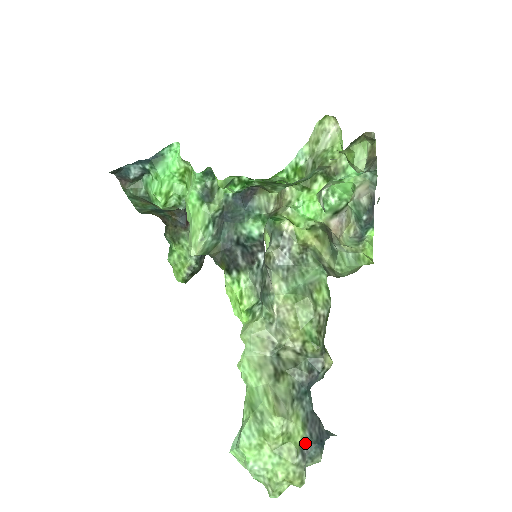
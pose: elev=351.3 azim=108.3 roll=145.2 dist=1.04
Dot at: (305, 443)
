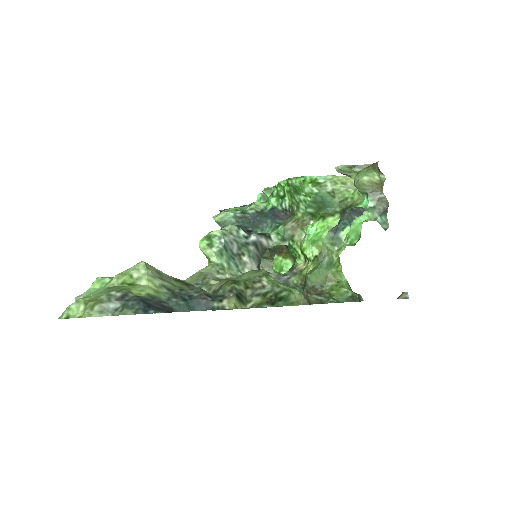
Dot at: (136, 296)
